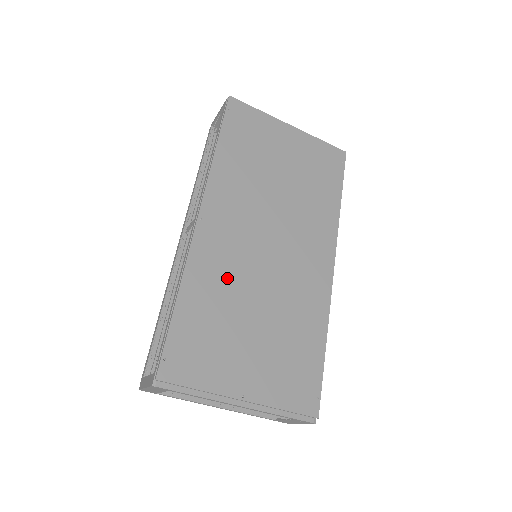
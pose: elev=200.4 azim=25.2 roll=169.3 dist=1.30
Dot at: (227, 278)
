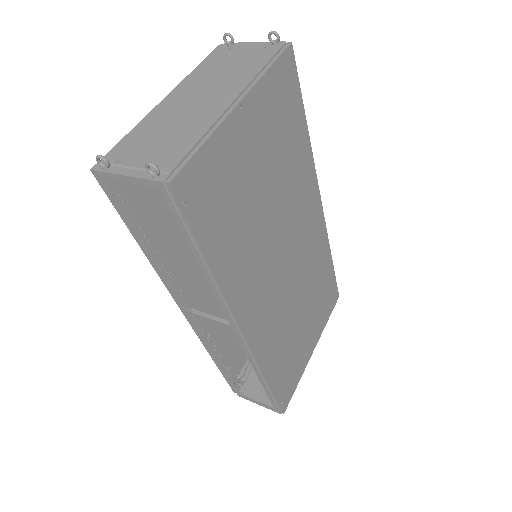
Dot at: (281, 327)
